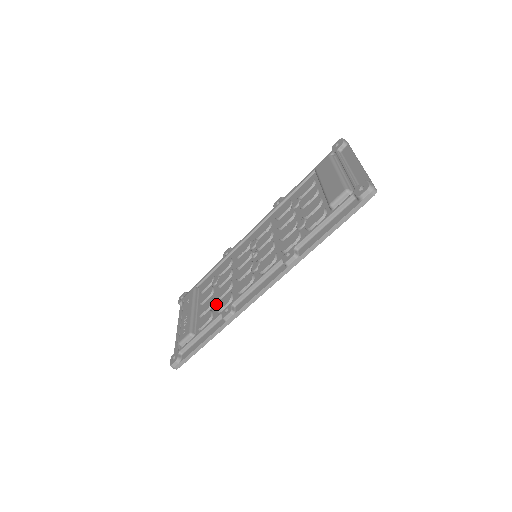
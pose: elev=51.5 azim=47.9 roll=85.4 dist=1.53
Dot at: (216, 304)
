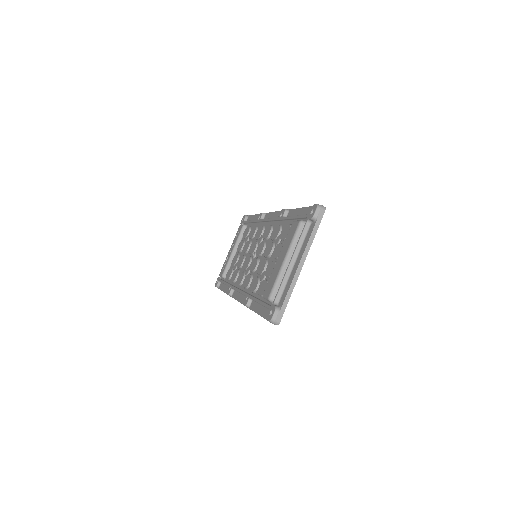
Dot at: (234, 270)
